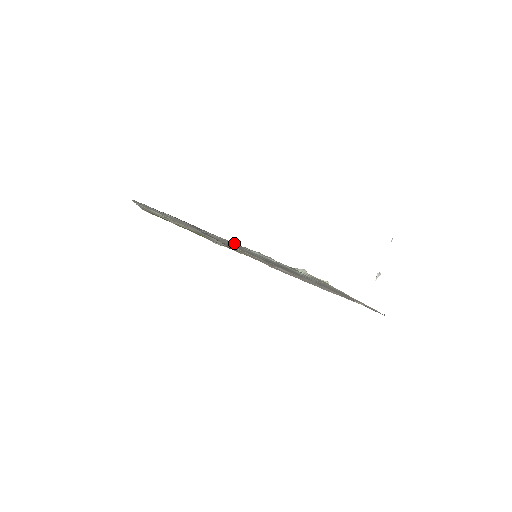
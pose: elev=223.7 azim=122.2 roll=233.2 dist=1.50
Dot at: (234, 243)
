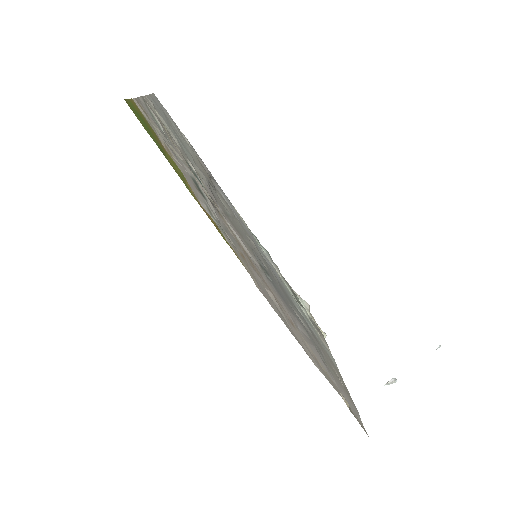
Dot at: occluded
